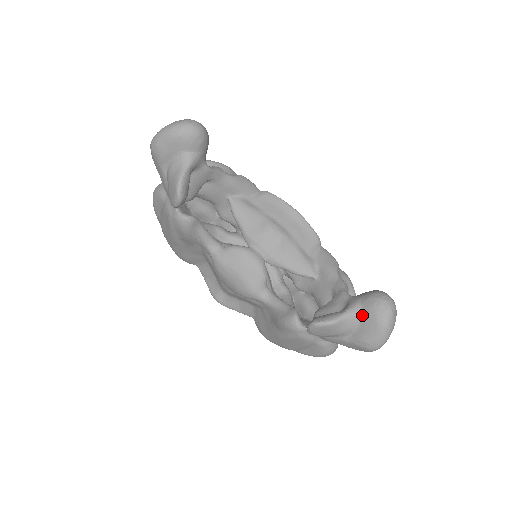
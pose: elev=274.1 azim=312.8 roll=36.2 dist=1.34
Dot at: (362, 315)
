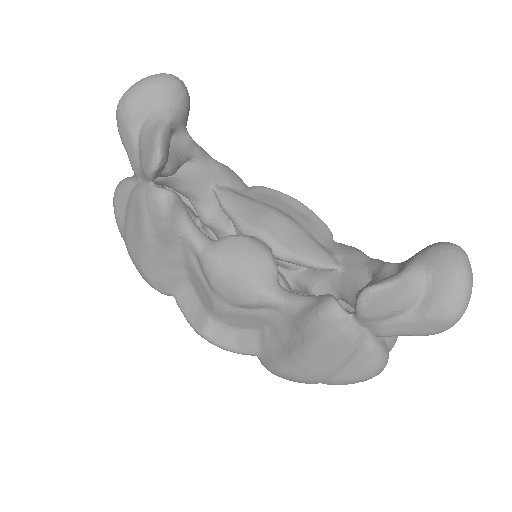
Dot at: (427, 270)
